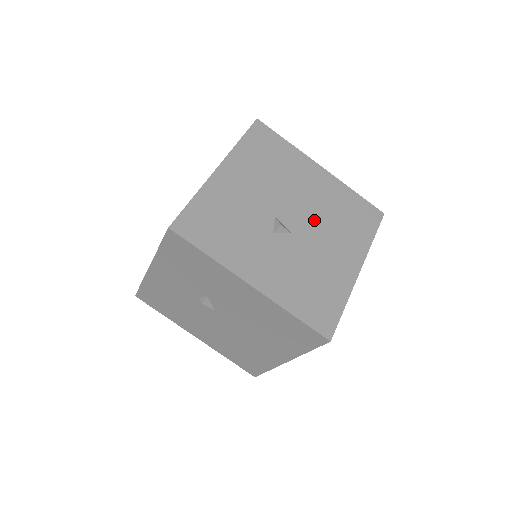
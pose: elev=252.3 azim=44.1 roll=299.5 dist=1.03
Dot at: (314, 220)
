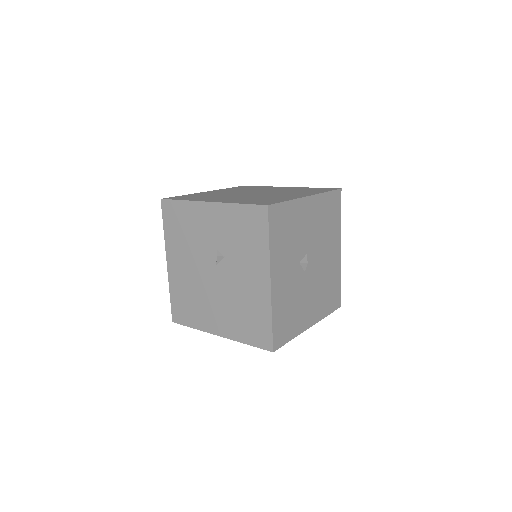
Dot at: (317, 276)
